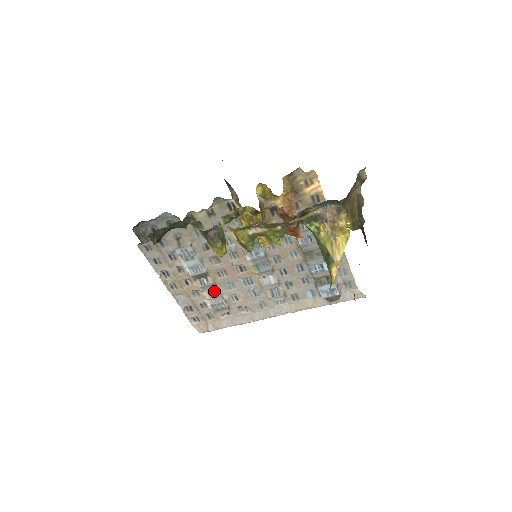
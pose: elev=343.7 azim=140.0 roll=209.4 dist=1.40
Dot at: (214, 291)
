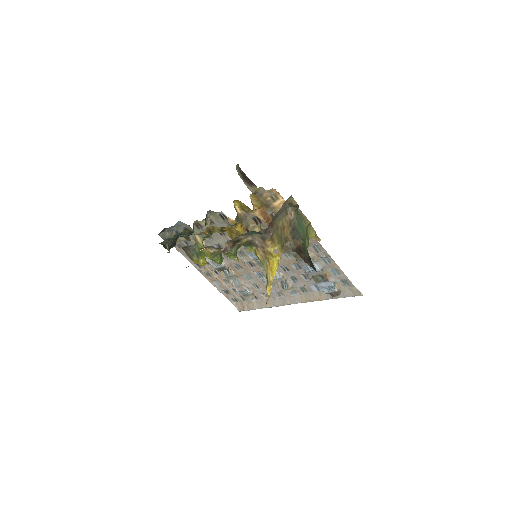
Dot at: (238, 280)
